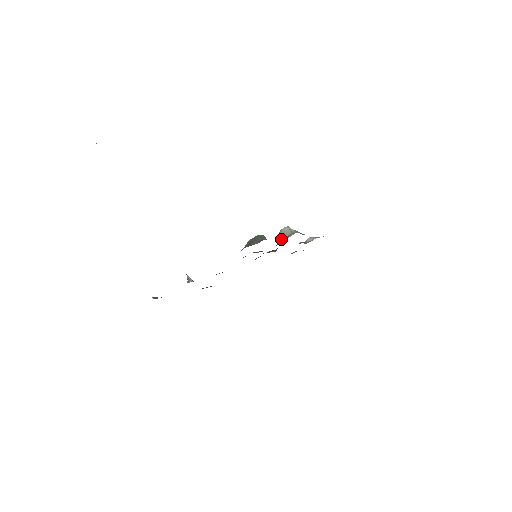
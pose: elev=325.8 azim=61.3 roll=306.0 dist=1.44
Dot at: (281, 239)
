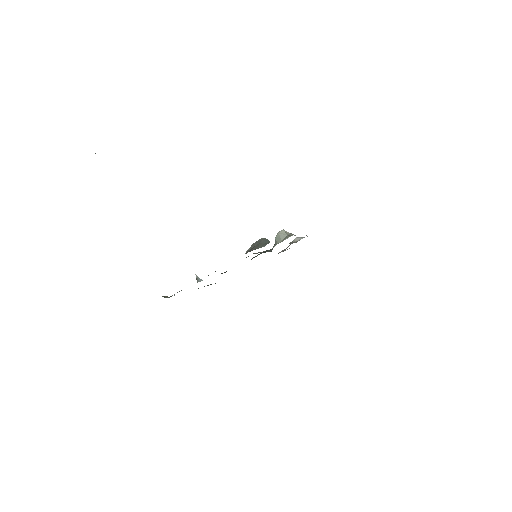
Dot at: (278, 241)
